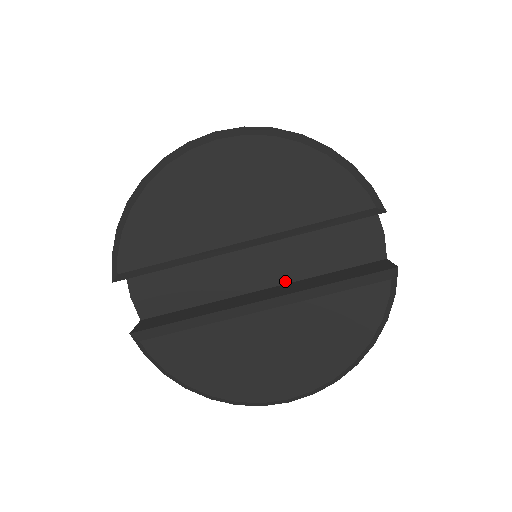
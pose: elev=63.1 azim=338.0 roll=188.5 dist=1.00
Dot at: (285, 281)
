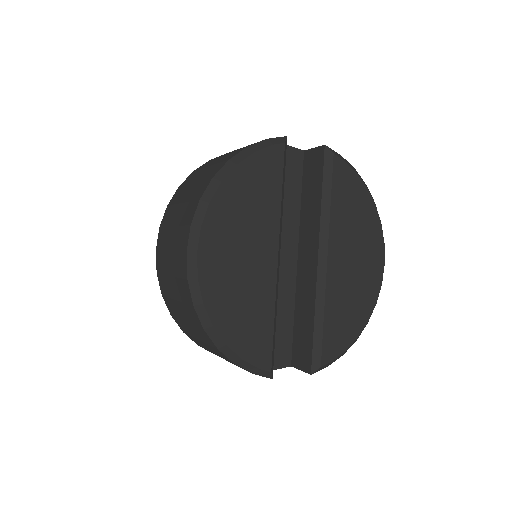
Dot at: (297, 237)
